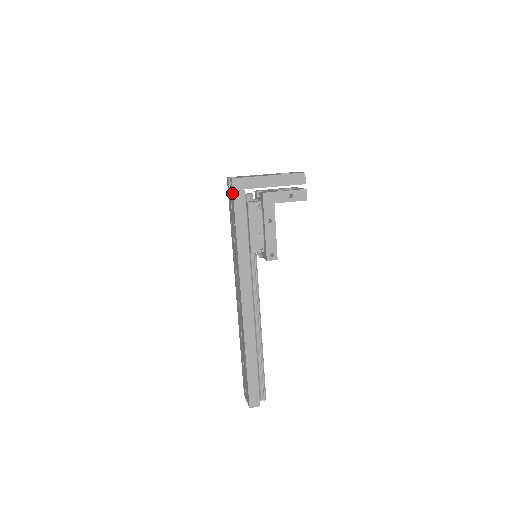
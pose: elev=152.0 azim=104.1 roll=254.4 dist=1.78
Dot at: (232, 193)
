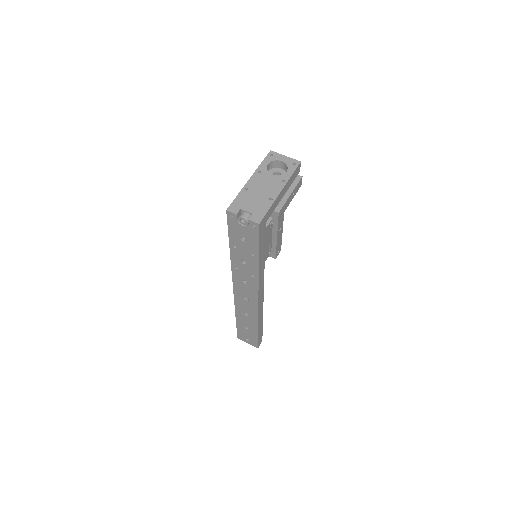
Dot at: (255, 234)
